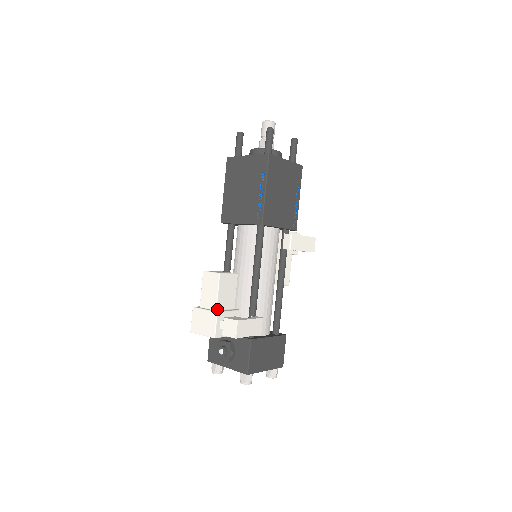
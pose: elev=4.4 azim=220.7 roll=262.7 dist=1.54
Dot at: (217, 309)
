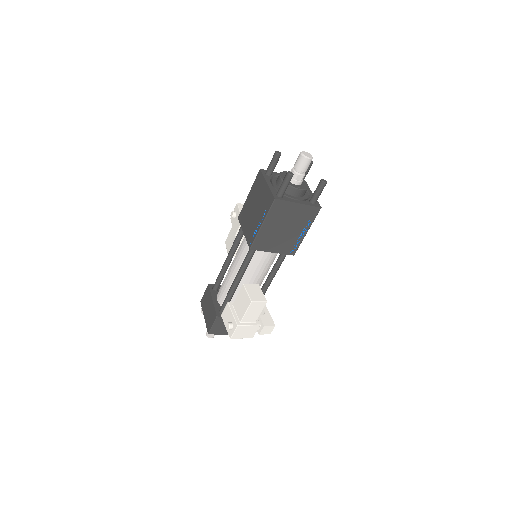
Dot at: (256, 320)
